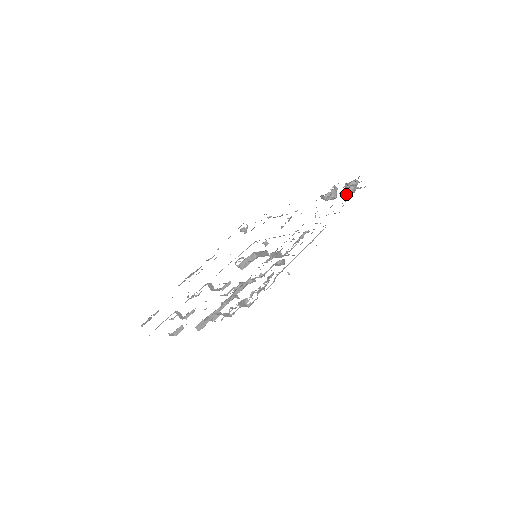
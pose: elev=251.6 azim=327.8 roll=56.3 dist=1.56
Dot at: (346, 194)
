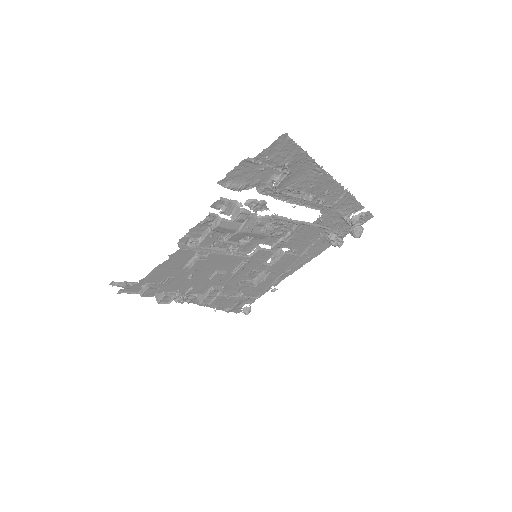
Dot at: (351, 221)
